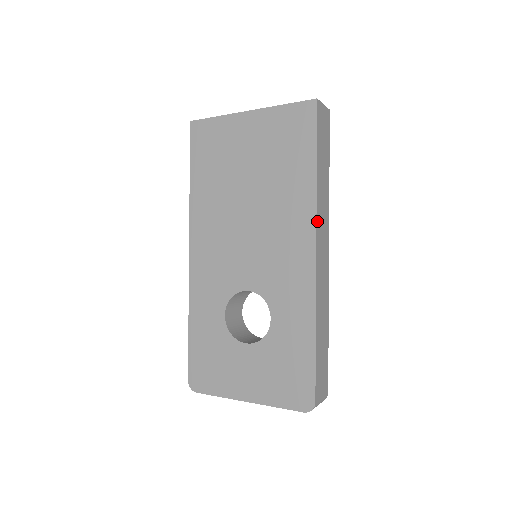
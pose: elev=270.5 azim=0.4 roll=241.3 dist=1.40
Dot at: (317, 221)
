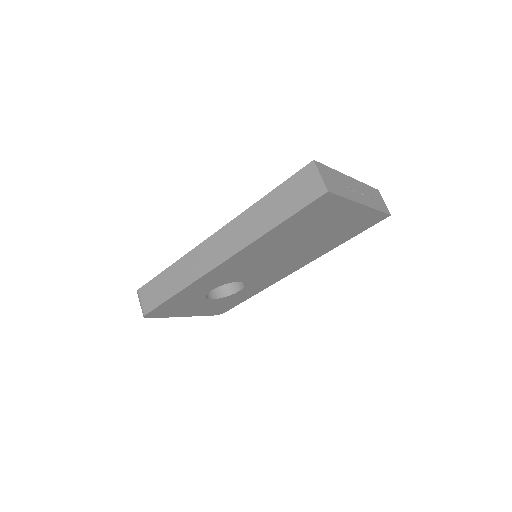
Dot at: (313, 259)
